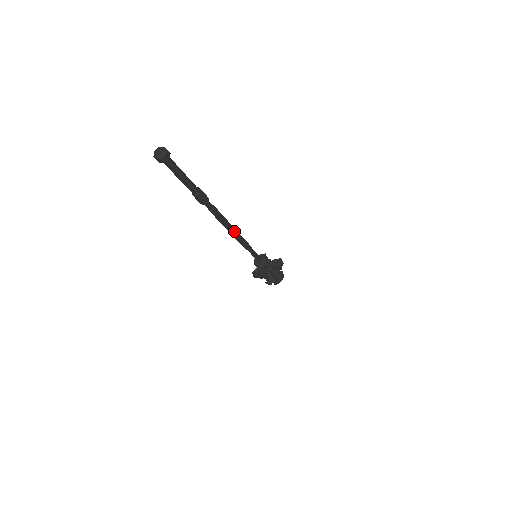
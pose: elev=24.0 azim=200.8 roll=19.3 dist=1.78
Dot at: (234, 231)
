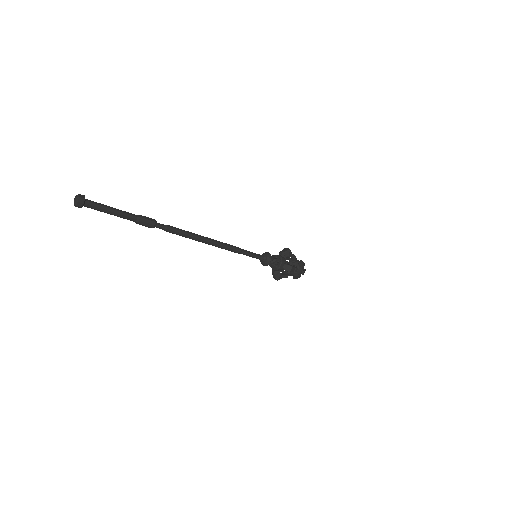
Dot at: (205, 243)
